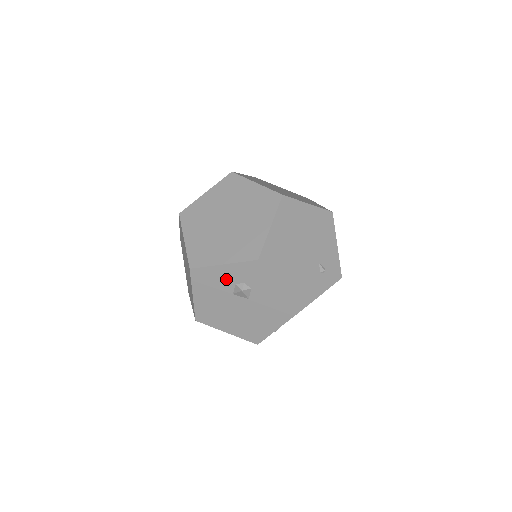
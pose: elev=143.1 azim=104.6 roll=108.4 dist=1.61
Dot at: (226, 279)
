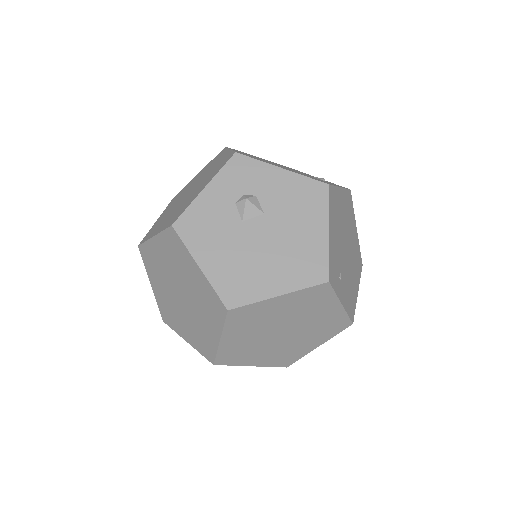
Dot at: (221, 206)
